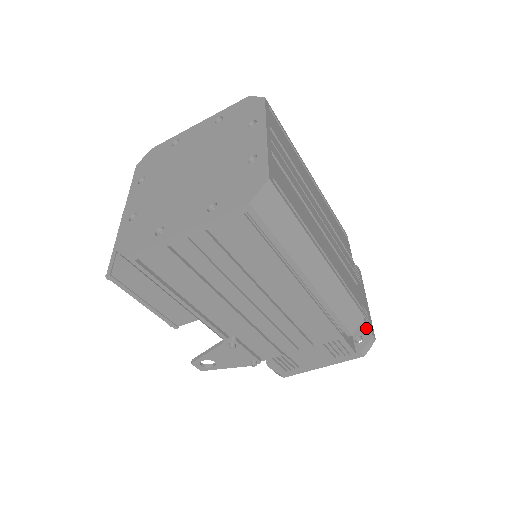
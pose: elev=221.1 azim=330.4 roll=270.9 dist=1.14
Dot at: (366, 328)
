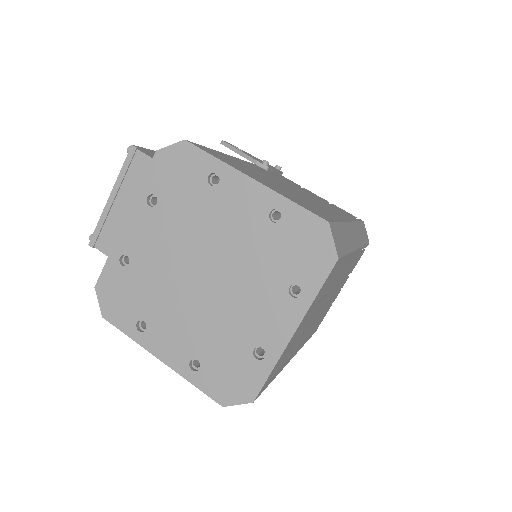
Dot at: occluded
